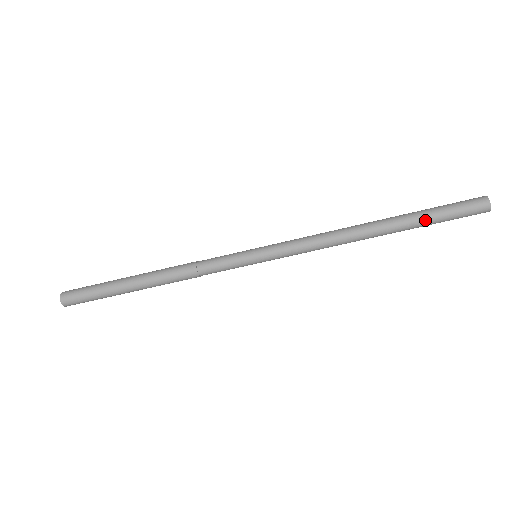
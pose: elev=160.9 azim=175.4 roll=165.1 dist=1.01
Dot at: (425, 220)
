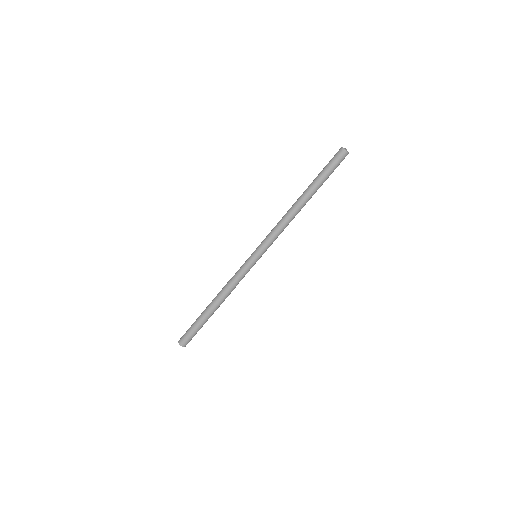
Dot at: (320, 180)
